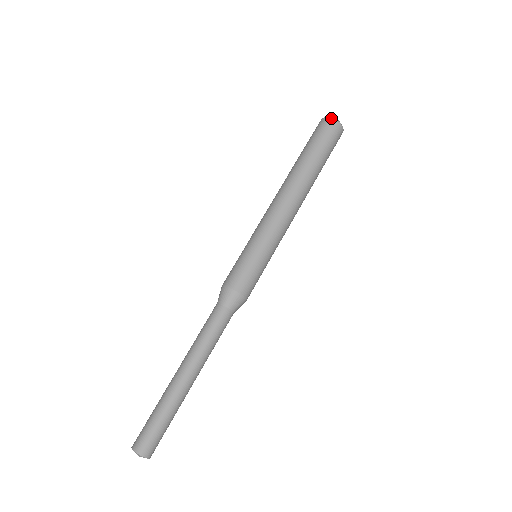
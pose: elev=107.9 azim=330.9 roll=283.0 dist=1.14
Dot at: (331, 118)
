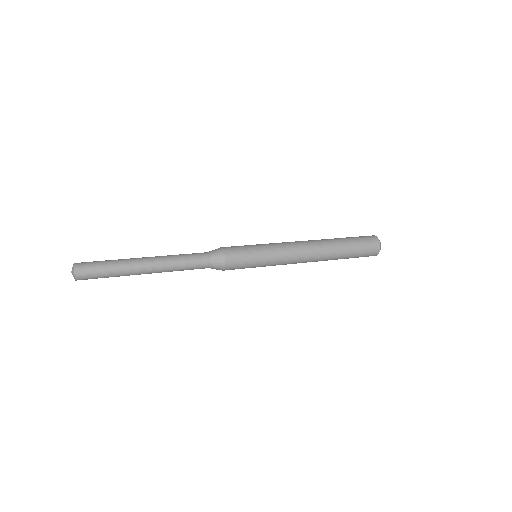
Dot at: occluded
